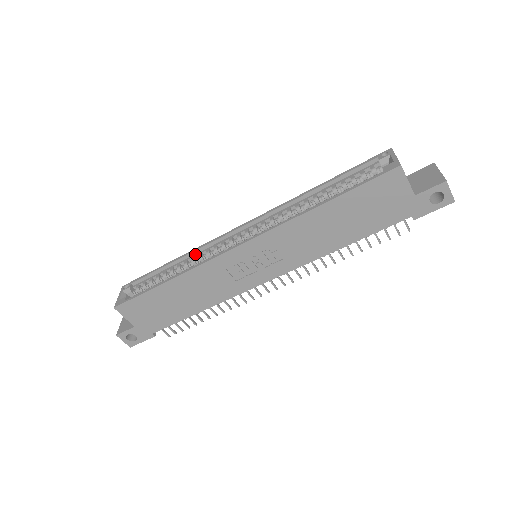
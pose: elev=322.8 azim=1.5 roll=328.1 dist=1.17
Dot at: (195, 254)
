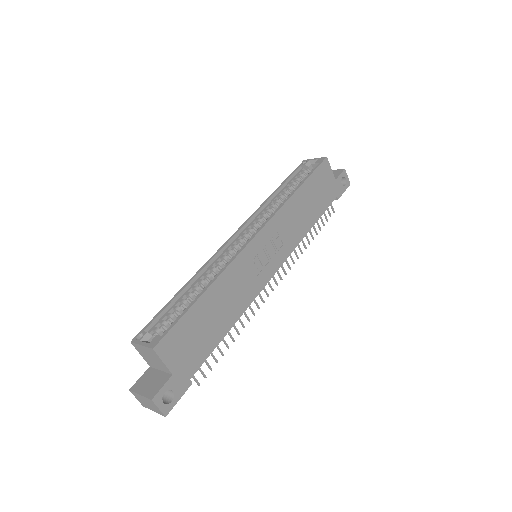
Dot at: (204, 272)
